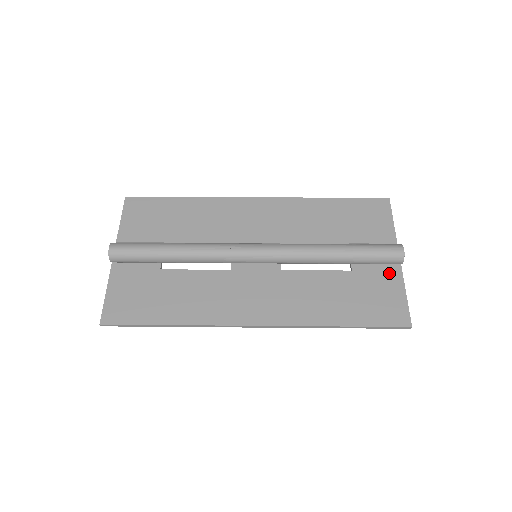
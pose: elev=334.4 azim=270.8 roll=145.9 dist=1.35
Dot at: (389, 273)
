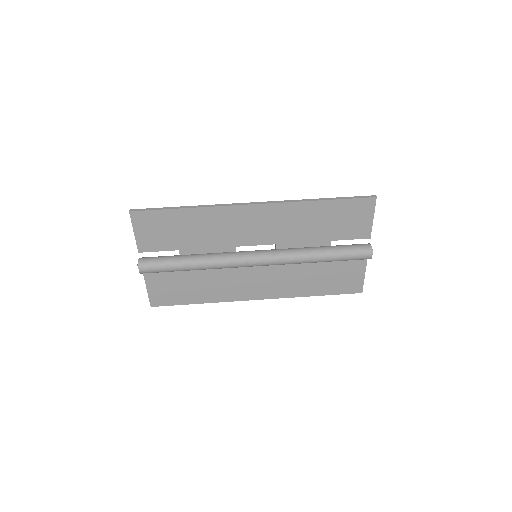
Dot at: (357, 261)
